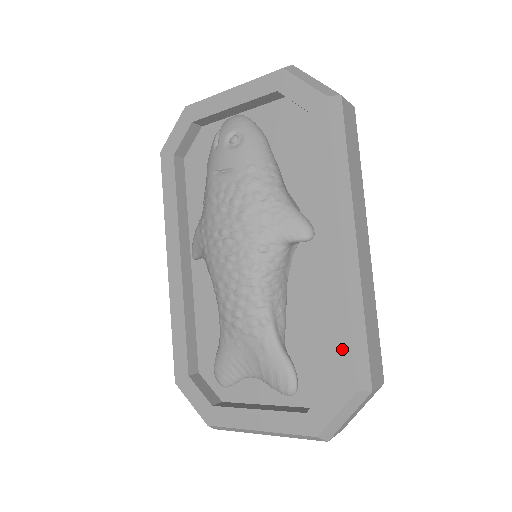
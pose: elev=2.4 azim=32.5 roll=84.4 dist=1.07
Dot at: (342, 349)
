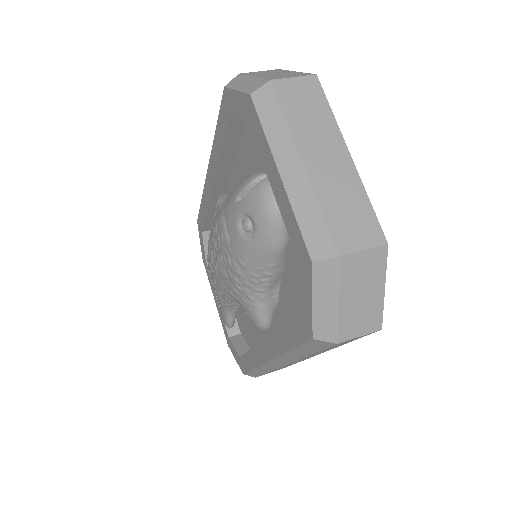
Dot at: (246, 363)
